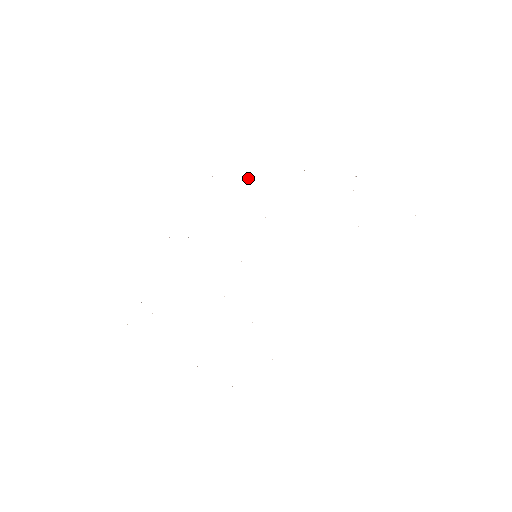
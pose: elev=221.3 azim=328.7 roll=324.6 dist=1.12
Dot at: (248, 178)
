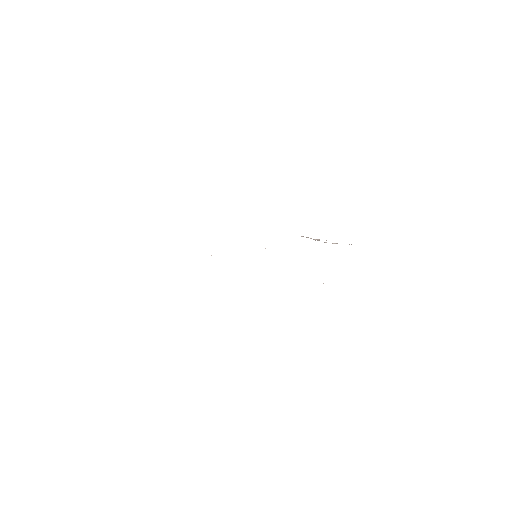
Dot at: occluded
